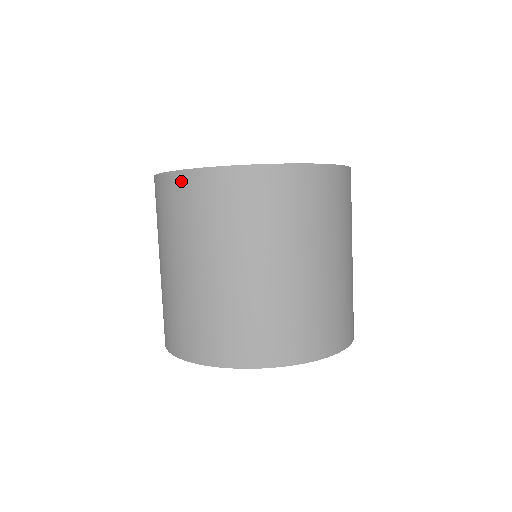
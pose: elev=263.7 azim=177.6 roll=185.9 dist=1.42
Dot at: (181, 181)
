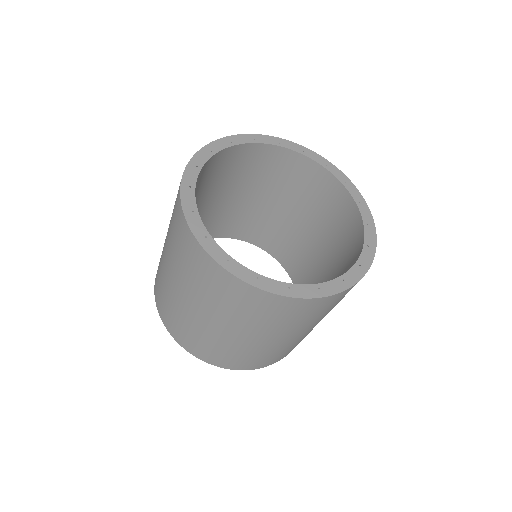
Dot at: (190, 239)
